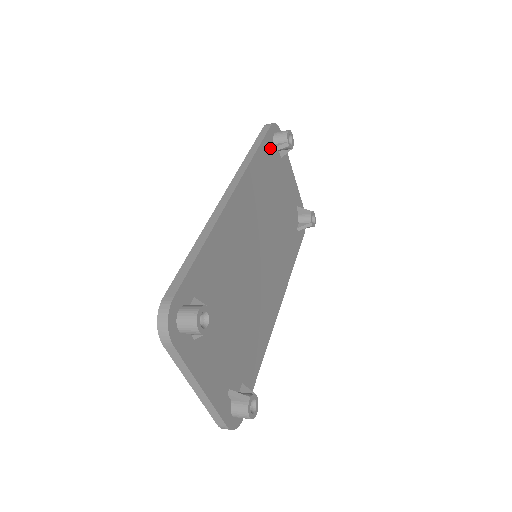
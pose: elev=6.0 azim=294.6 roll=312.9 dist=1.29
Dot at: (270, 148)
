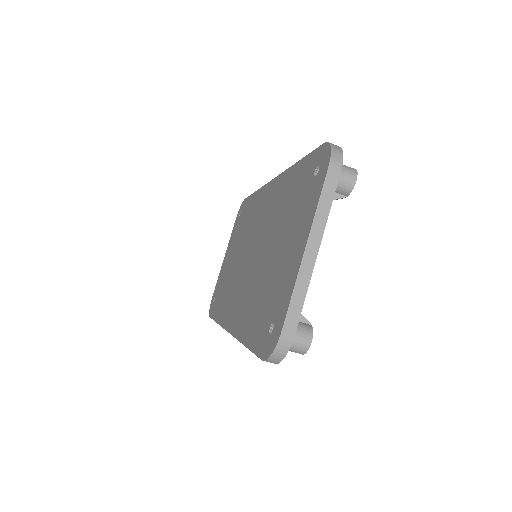
Dot at: occluded
